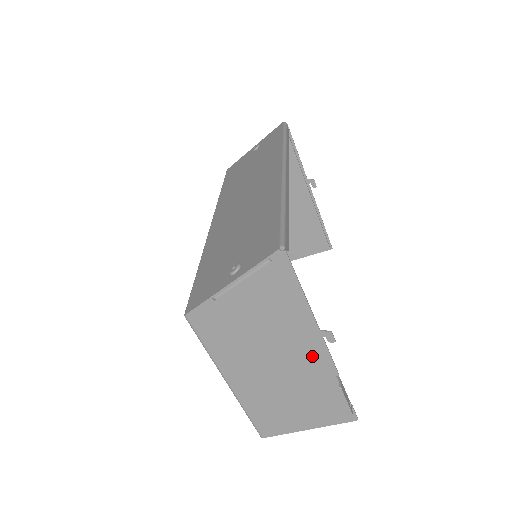
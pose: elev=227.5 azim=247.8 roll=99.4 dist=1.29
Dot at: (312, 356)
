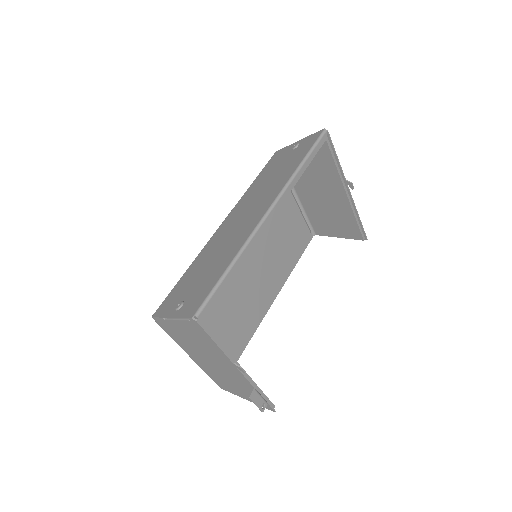
Dot at: (234, 371)
